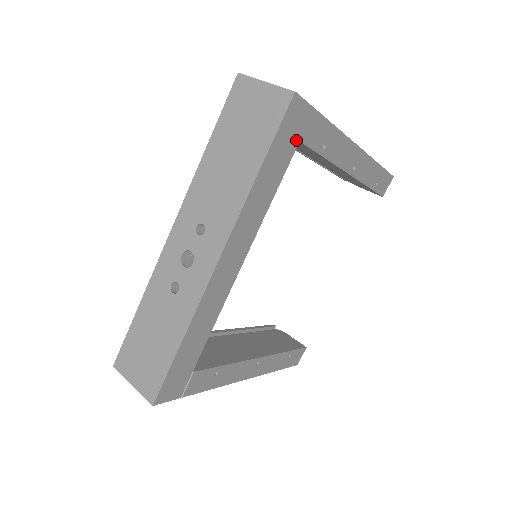
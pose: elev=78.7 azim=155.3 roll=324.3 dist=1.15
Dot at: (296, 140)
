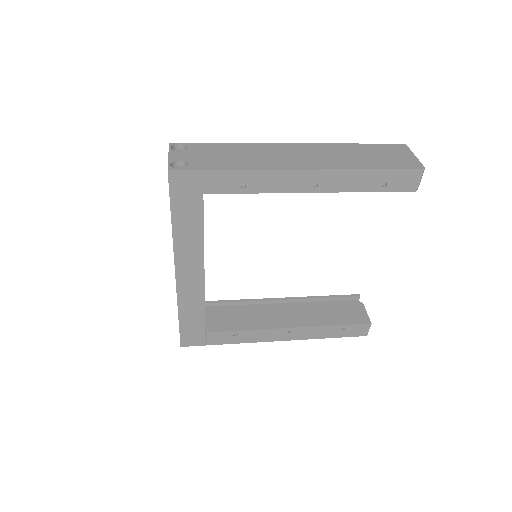
Dot at: (198, 194)
